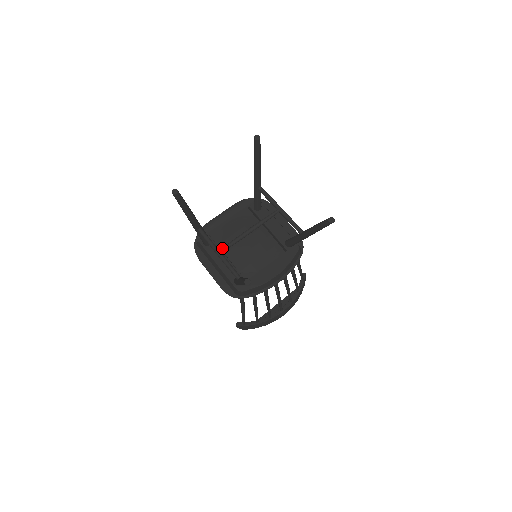
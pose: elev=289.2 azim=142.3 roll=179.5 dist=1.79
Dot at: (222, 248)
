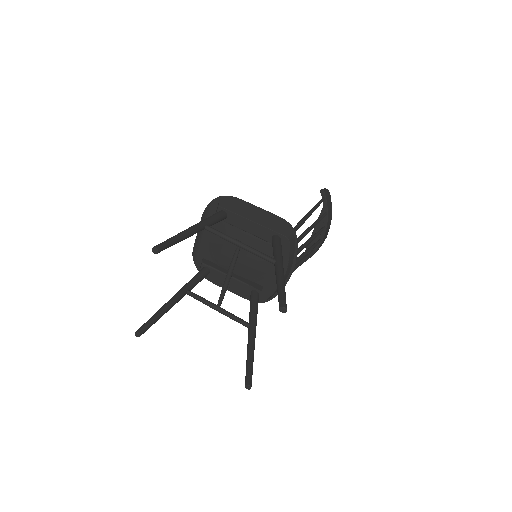
Dot at: (217, 305)
